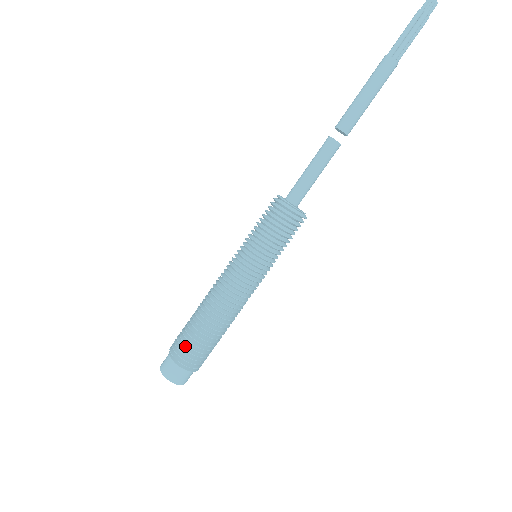
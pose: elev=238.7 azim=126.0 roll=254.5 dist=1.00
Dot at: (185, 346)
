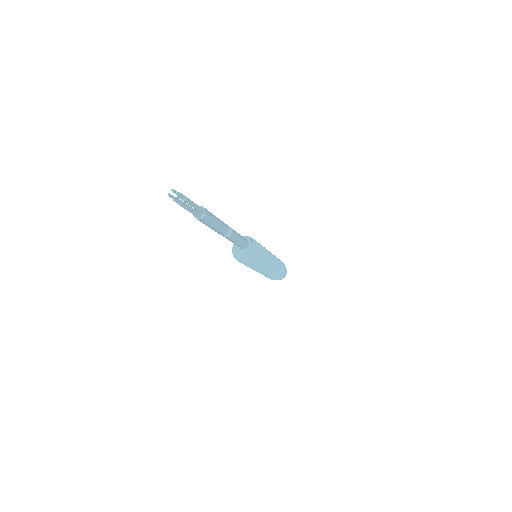
Dot at: occluded
